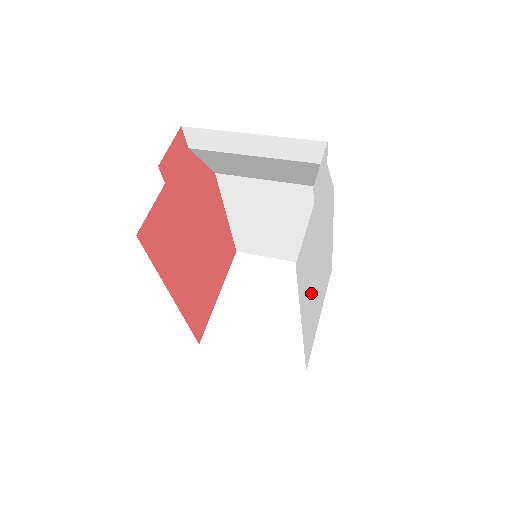
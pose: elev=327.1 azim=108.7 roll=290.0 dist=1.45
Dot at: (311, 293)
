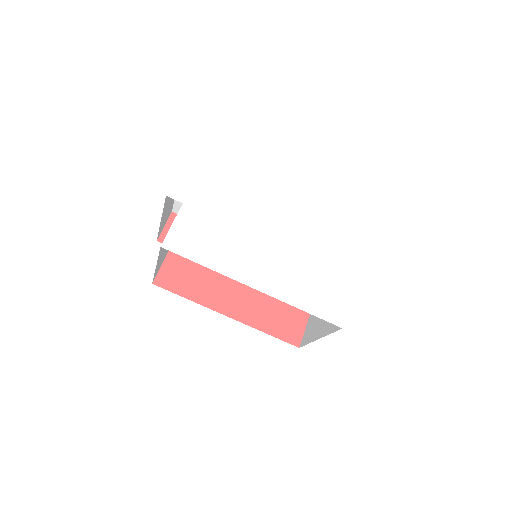
Dot at: (263, 258)
